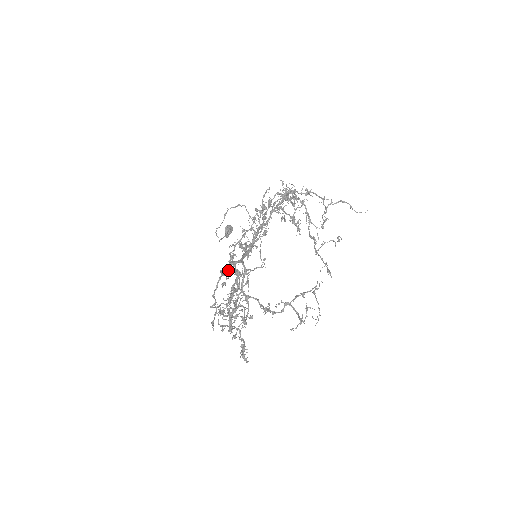
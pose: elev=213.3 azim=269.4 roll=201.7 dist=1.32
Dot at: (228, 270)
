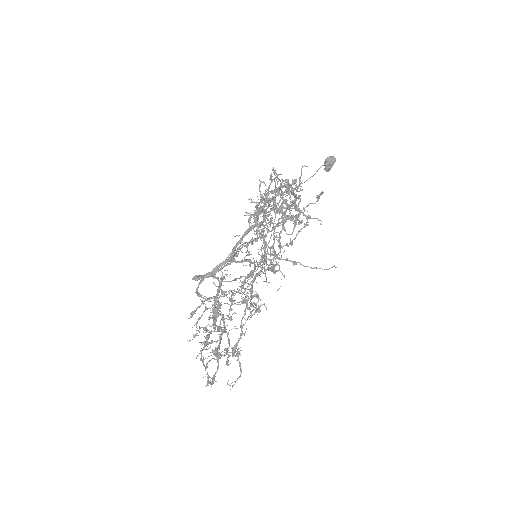
Dot at: (224, 266)
